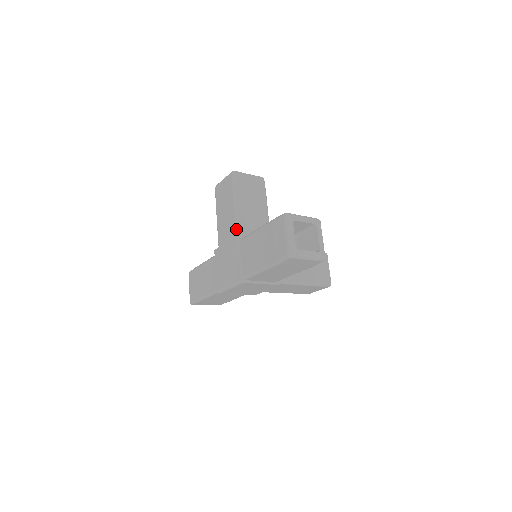
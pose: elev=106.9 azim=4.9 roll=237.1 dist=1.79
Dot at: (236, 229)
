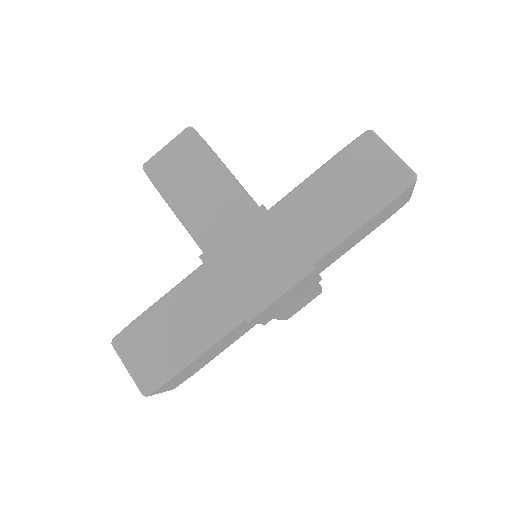
Dot at: (248, 199)
